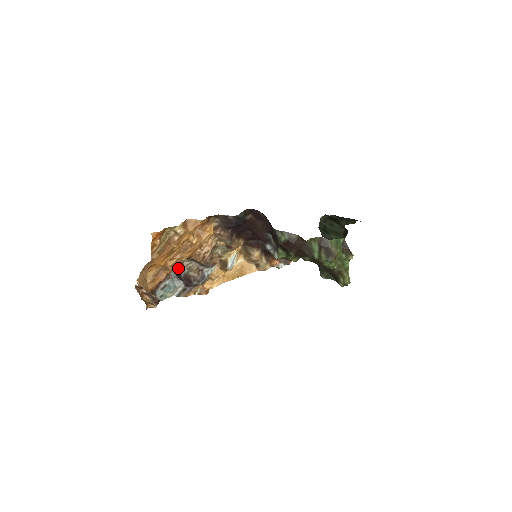
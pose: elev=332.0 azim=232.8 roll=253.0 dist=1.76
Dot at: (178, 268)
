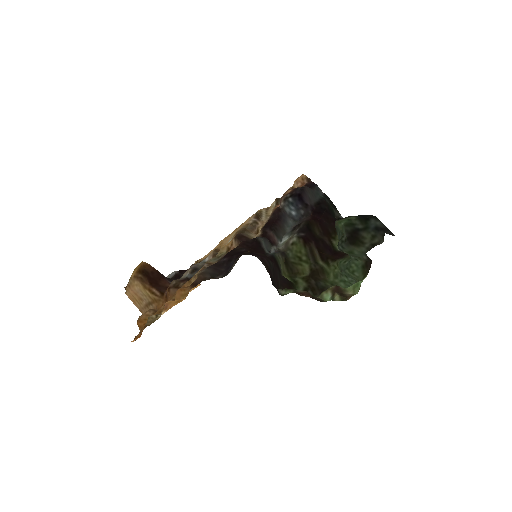
Dot at: occluded
